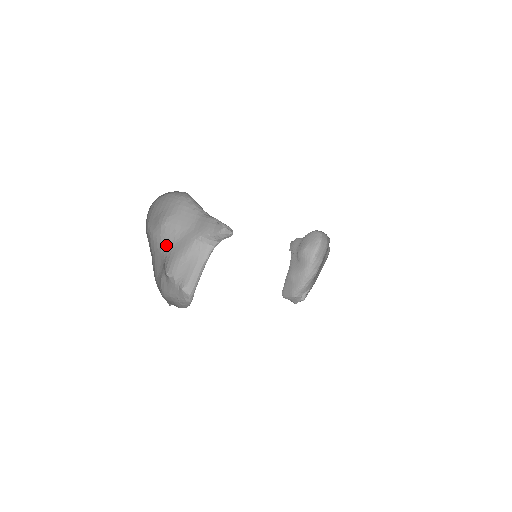
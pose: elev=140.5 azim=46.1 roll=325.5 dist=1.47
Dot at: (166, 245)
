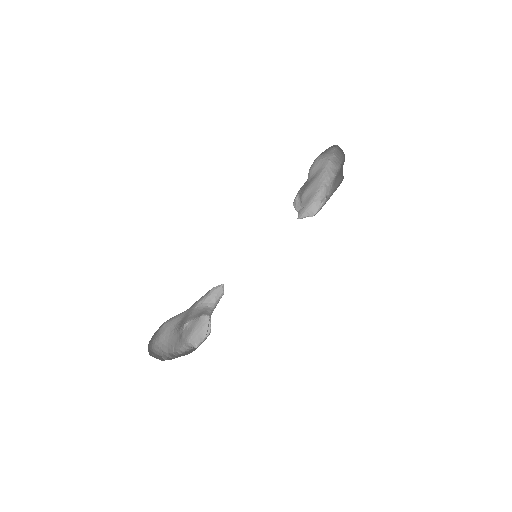
Dot at: (173, 328)
